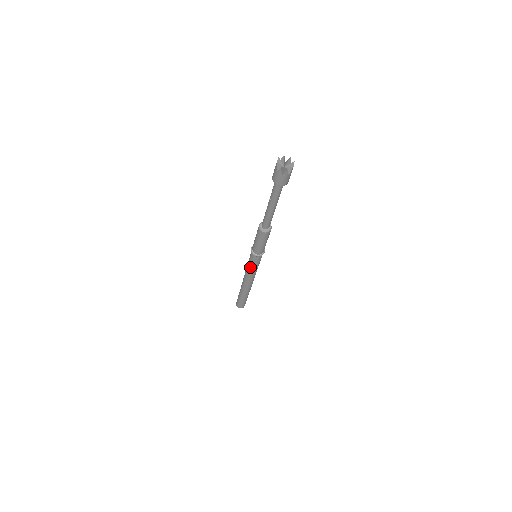
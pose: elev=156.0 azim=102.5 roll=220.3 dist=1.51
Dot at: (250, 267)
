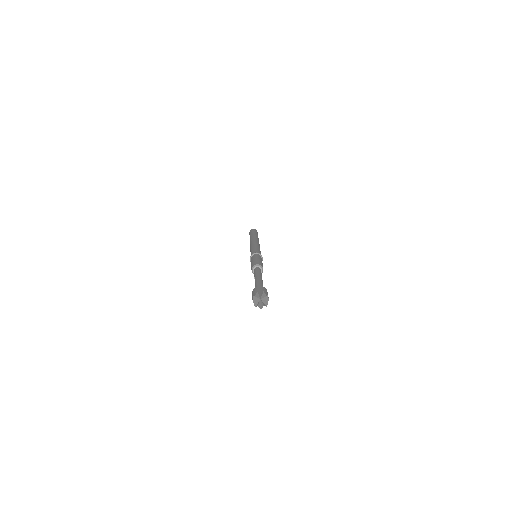
Dot at: occluded
